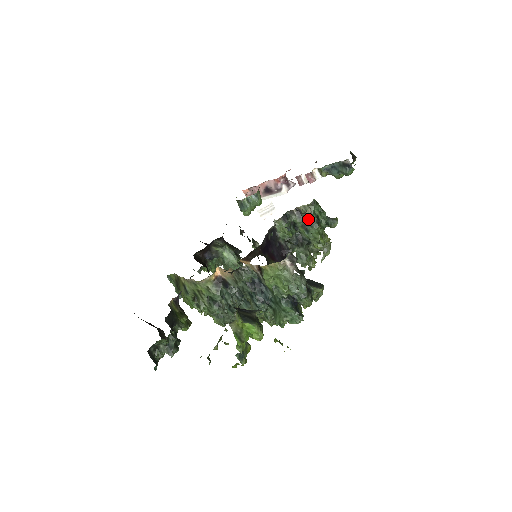
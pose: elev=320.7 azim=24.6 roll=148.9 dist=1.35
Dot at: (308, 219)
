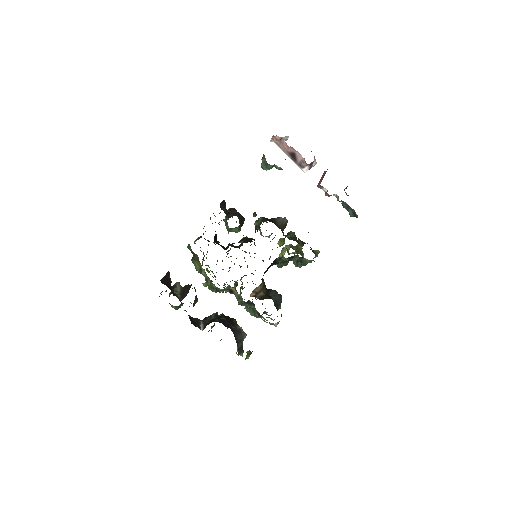
Dot at: (303, 261)
